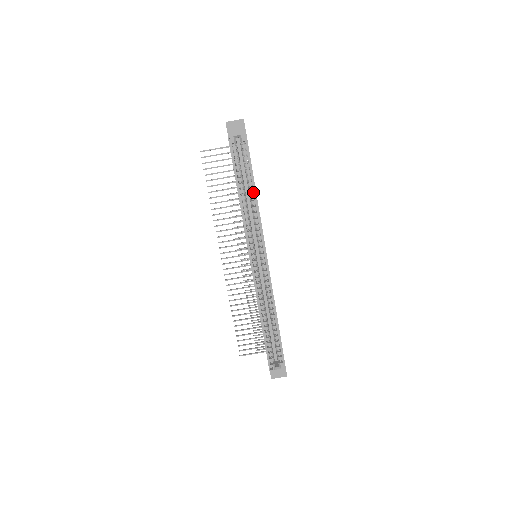
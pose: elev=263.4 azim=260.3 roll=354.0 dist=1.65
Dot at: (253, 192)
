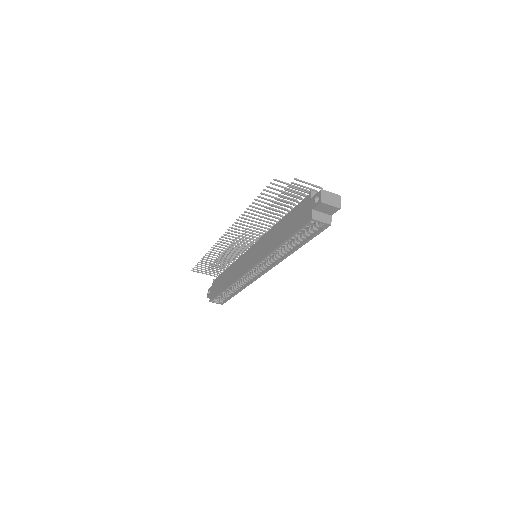
Dot at: occluded
